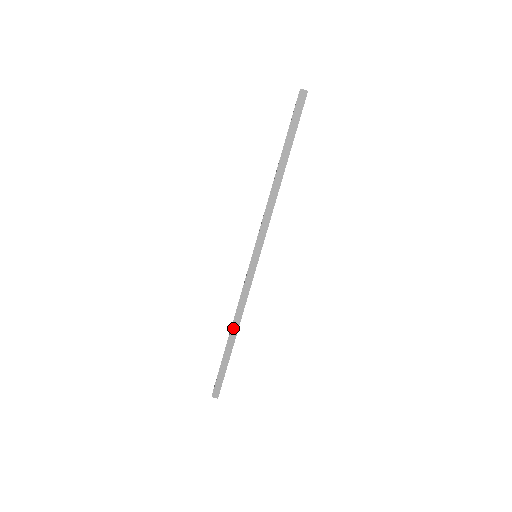
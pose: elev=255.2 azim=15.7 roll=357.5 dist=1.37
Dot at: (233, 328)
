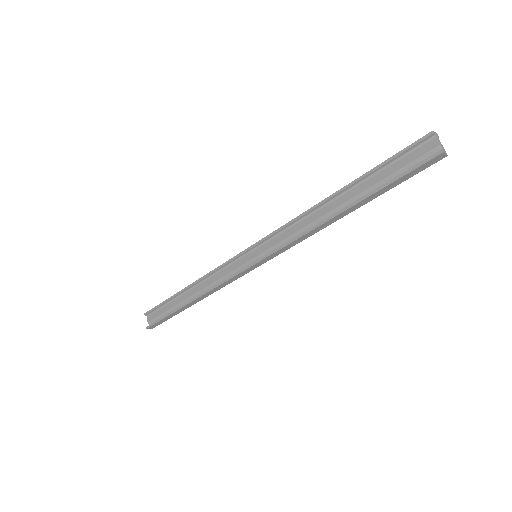
Dot at: (197, 299)
